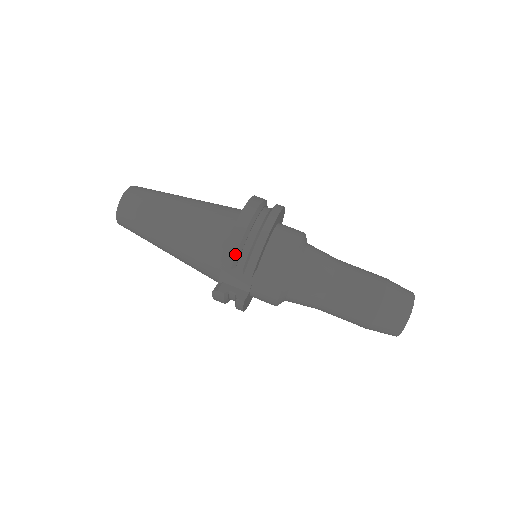
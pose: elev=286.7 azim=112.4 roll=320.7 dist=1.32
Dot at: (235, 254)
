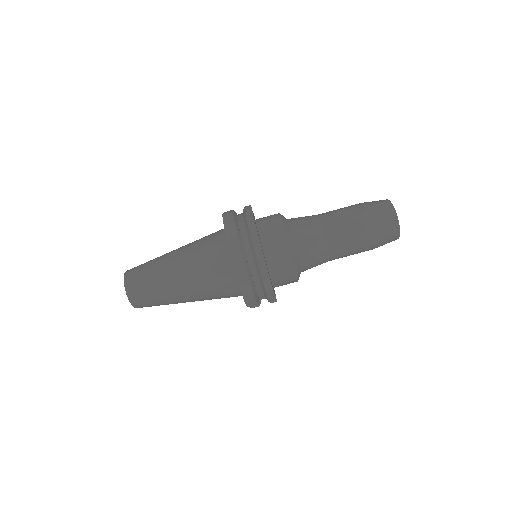
Dot at: (255, 300)
